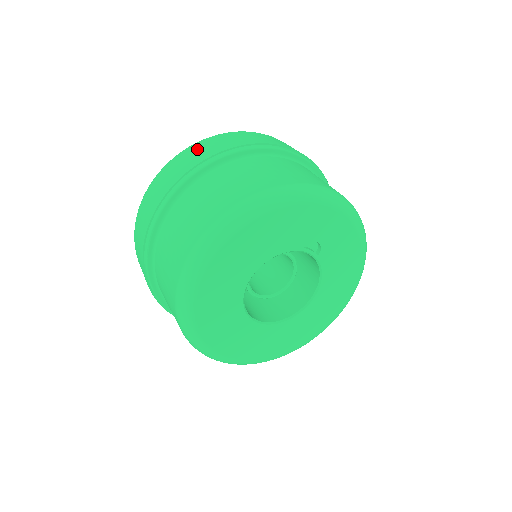
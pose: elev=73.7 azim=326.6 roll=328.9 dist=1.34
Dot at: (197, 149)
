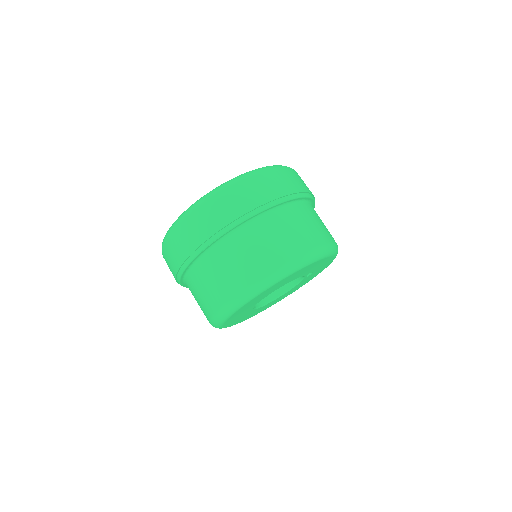
Dot at: (274, 178)
